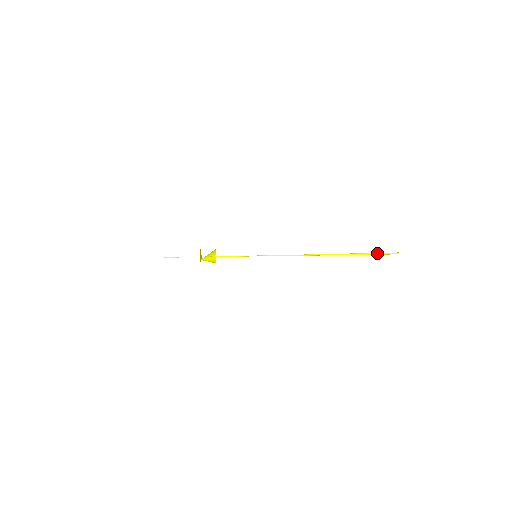
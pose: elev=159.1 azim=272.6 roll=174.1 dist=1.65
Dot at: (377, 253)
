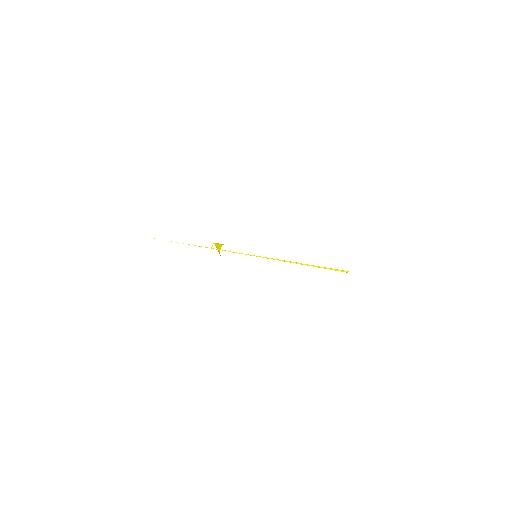
Dot at: occluded
